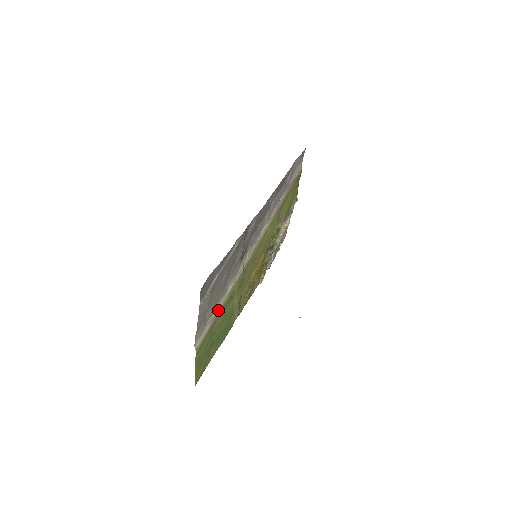
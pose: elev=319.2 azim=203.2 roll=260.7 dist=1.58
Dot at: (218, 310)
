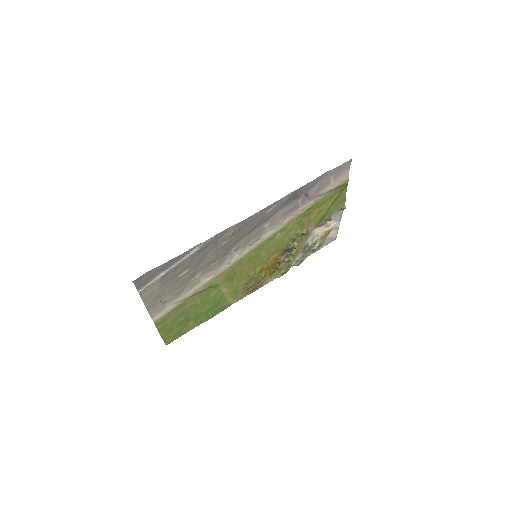
Dot at: (188, 295)
